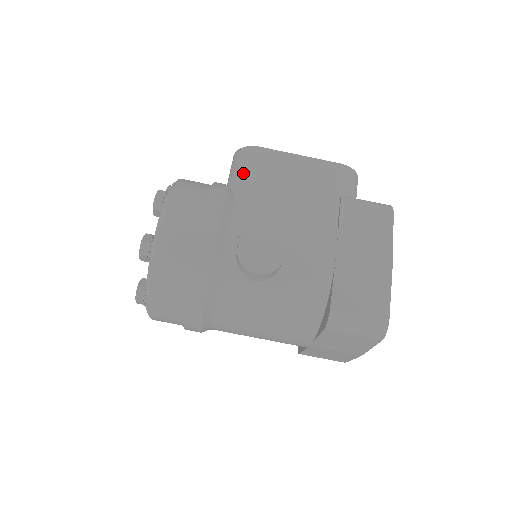
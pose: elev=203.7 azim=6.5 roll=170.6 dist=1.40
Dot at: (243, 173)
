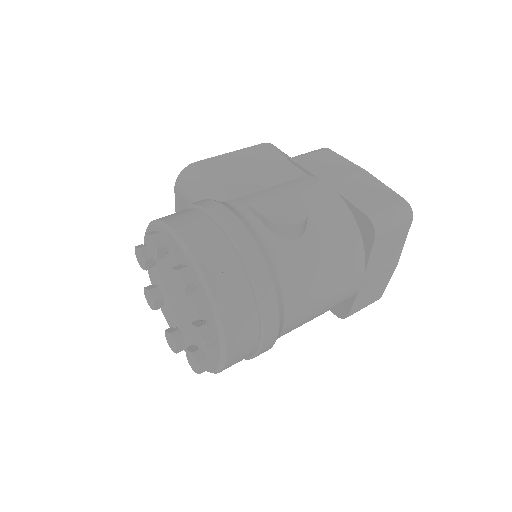
Dot at: (203, 183)
